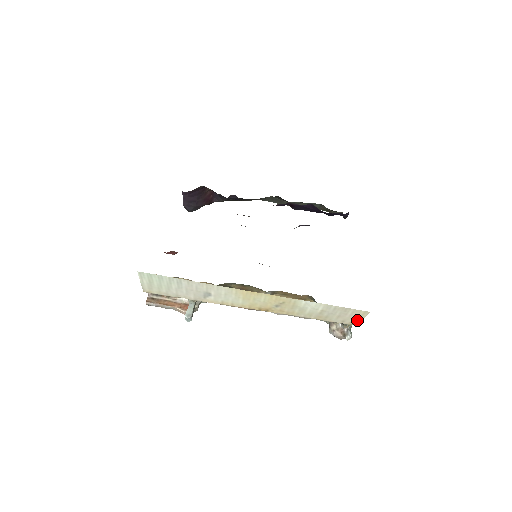
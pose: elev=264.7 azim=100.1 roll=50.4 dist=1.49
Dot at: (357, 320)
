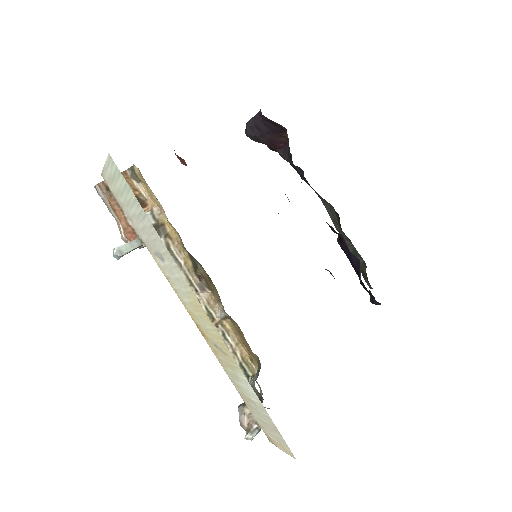
Dot at: (276, 442)
